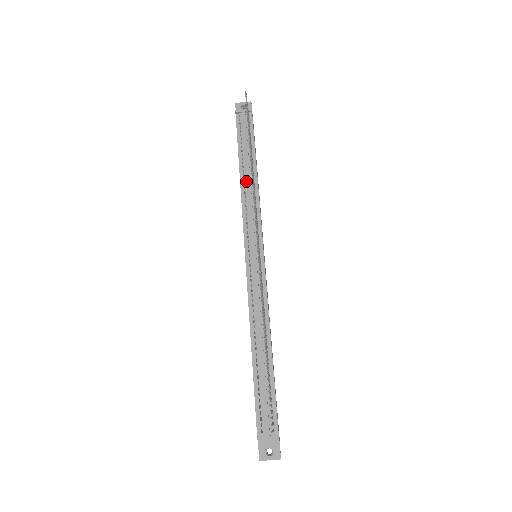
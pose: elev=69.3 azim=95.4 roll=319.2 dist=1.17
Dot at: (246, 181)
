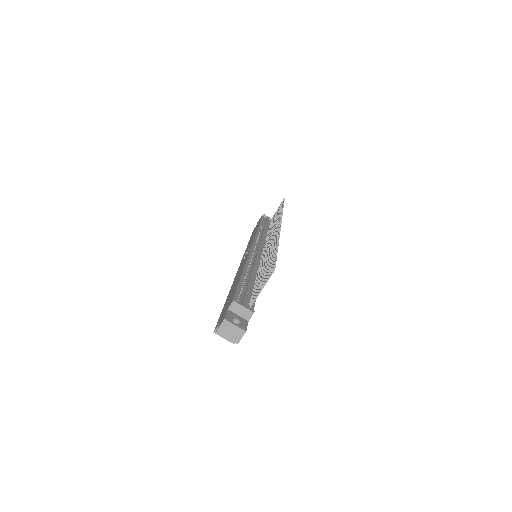
Dot at: (262, 231)
